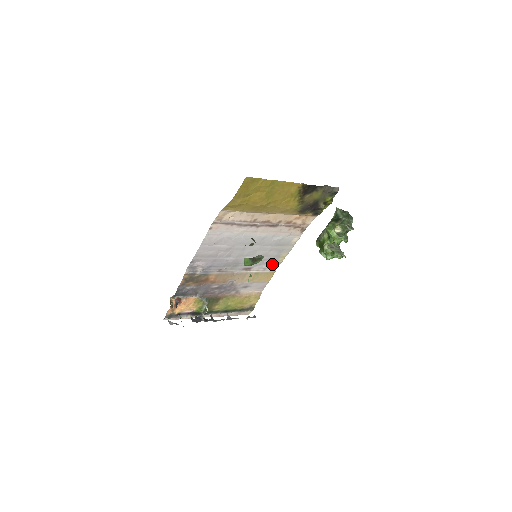
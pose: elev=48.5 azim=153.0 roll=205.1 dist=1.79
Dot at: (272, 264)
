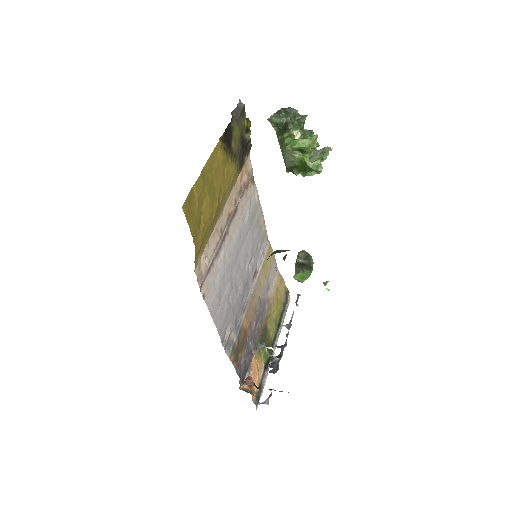
Dot at: (263, 242)
